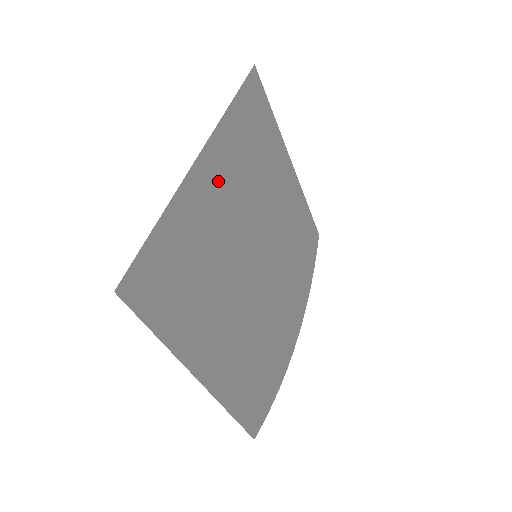
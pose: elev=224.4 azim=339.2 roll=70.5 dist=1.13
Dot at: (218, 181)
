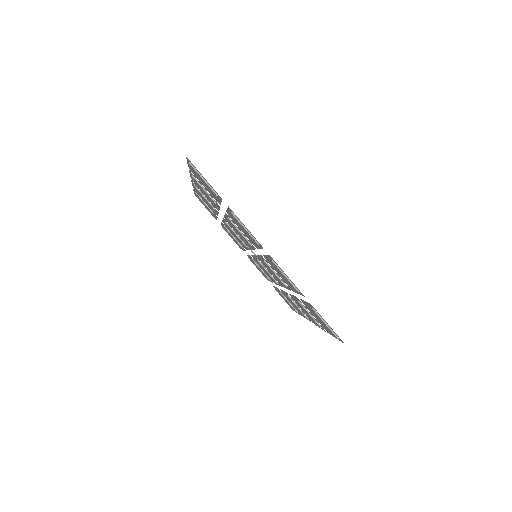
Dot at: occluded
